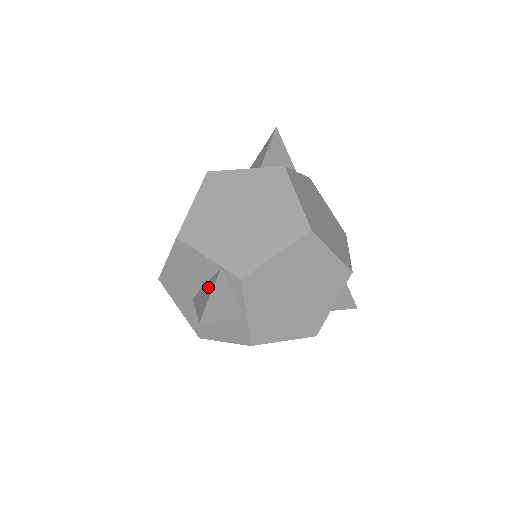
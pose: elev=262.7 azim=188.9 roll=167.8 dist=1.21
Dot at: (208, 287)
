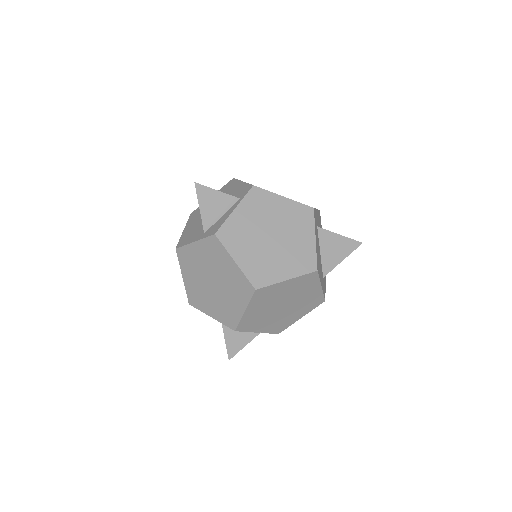
Dot at: occluded
